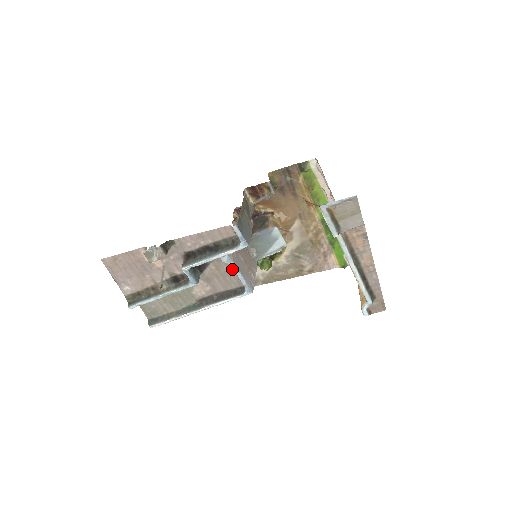
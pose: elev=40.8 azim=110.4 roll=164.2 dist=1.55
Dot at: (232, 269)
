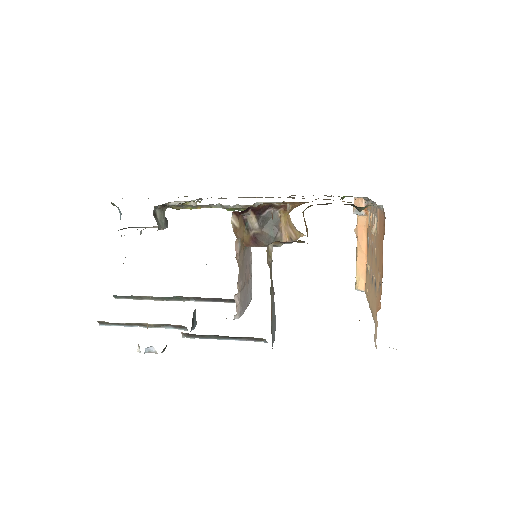
Dot at: occluded
